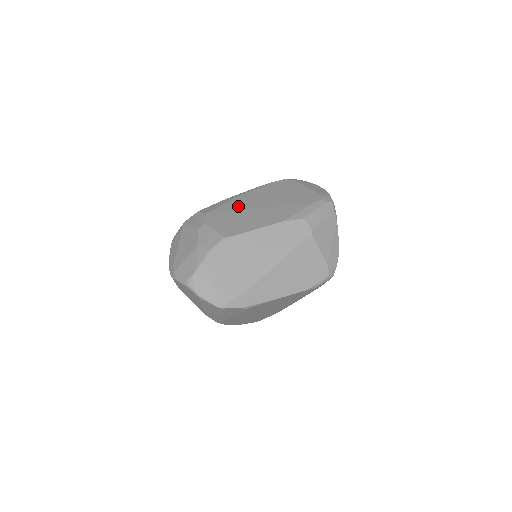
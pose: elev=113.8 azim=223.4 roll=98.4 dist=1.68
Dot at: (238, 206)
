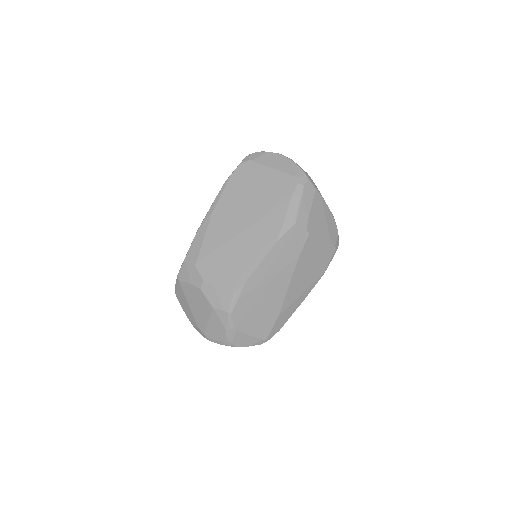
Dot at: (220, 237)
